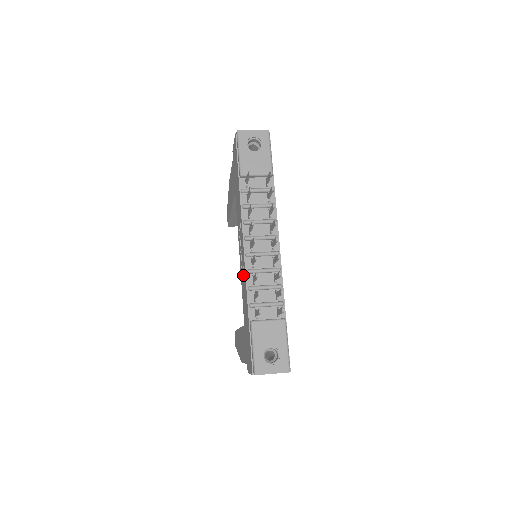
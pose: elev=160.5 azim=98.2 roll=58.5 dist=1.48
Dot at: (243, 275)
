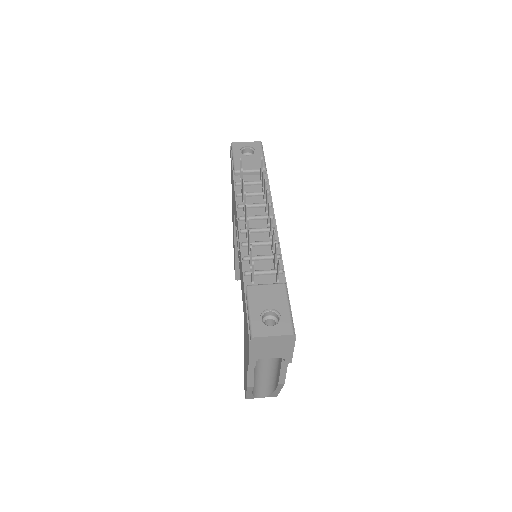
Dot at: occluded
